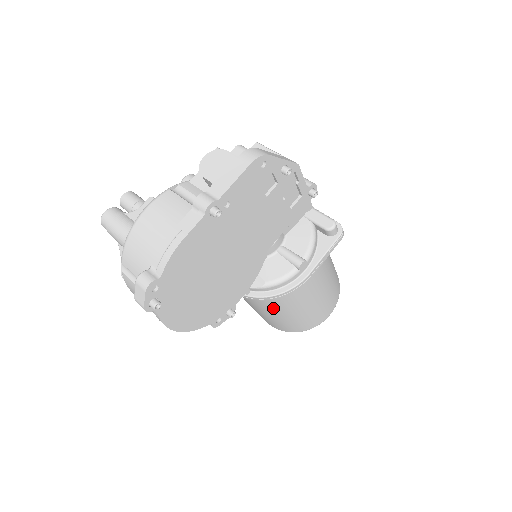
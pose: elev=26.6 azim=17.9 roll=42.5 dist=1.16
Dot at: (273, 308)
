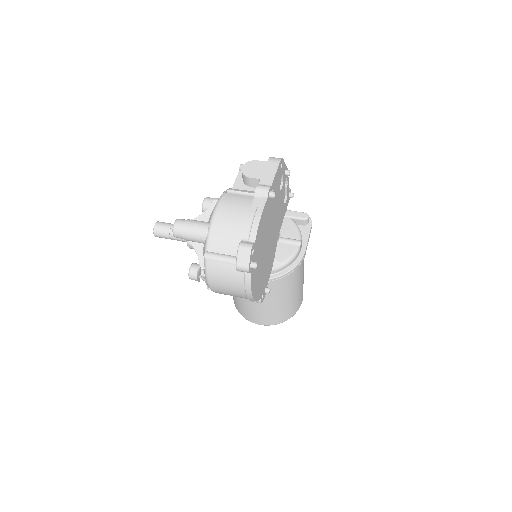
Dot at: (280, 291)
